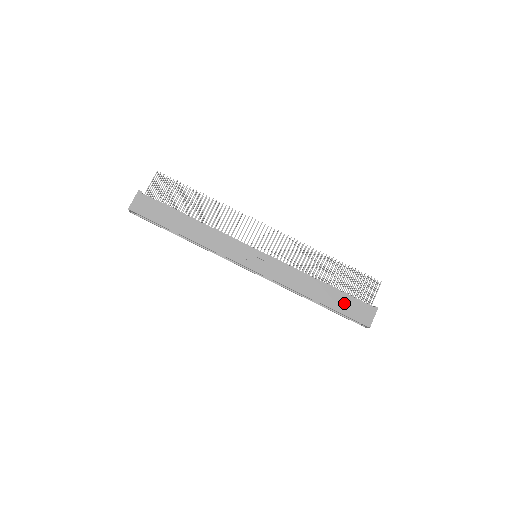
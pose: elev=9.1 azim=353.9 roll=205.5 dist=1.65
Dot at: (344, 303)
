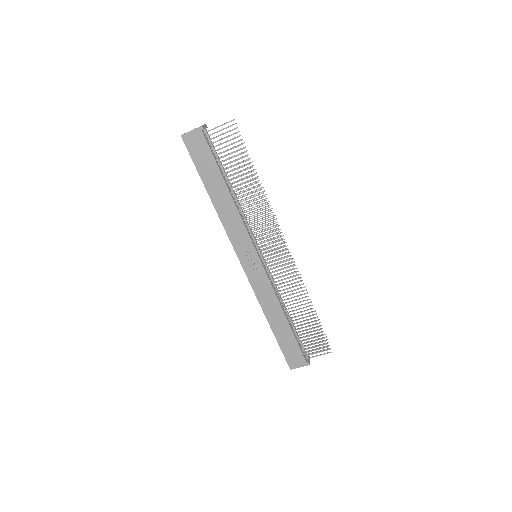
Dot at: (288, 342)
